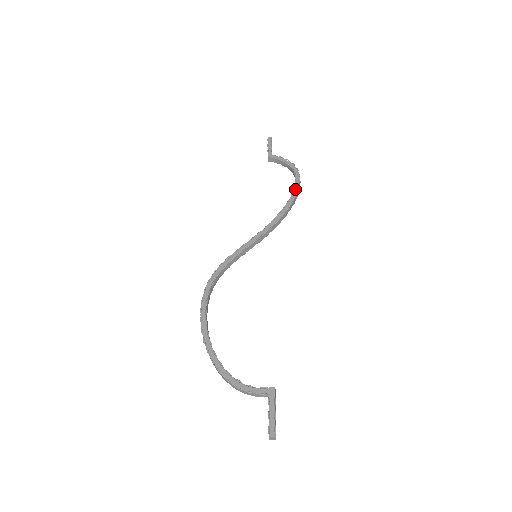
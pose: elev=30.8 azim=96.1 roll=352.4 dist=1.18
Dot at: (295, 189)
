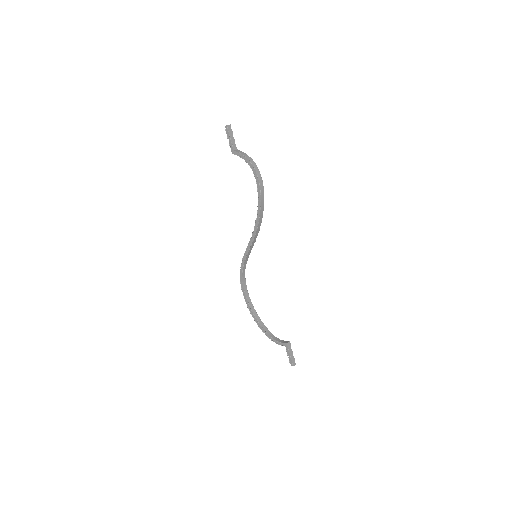
Dot at: (258, 193)
